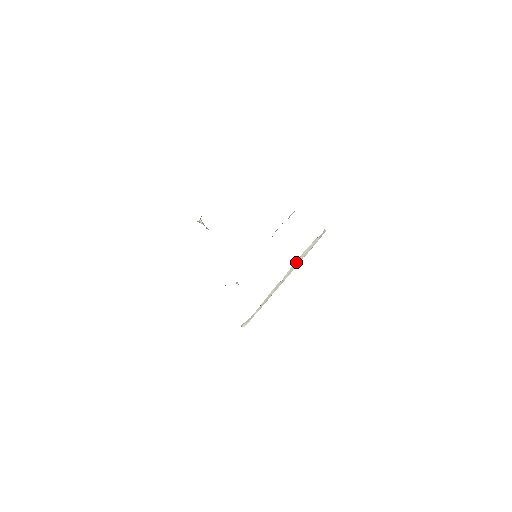
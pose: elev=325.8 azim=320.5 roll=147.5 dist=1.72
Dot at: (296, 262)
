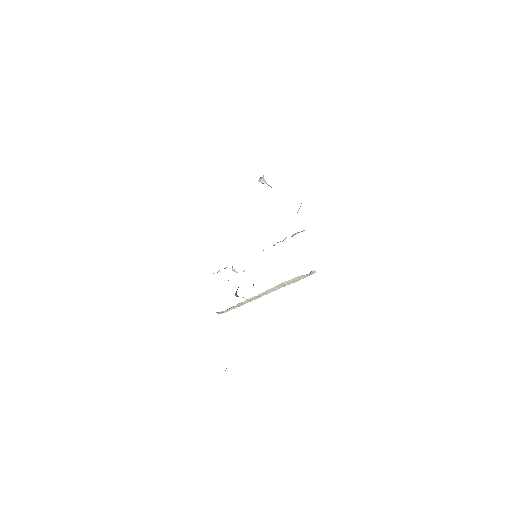
Dot at: (275, 287)
